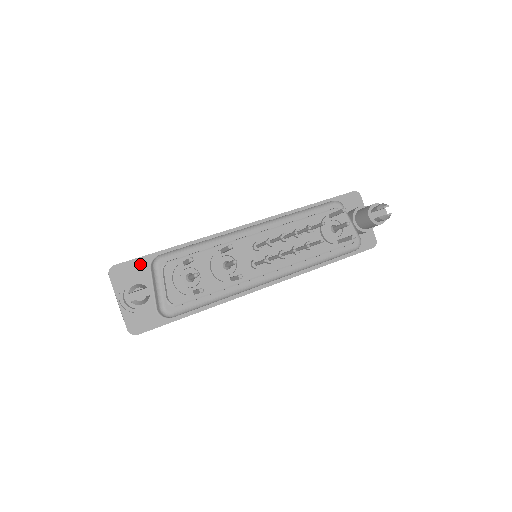
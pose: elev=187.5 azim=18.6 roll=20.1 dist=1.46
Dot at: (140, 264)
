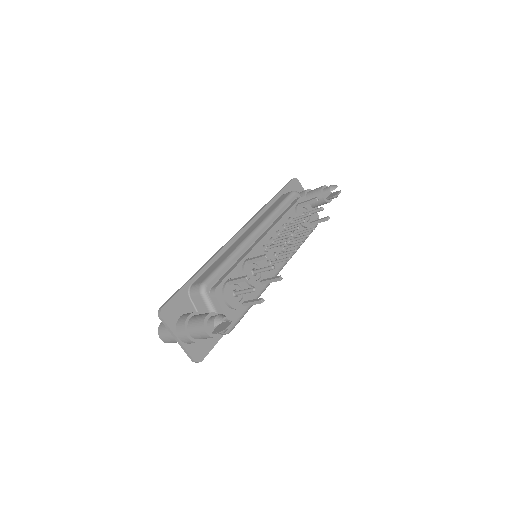
Dot at: (181, 297)
